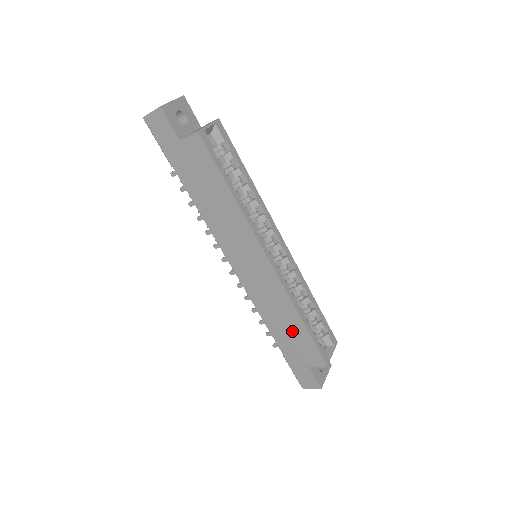
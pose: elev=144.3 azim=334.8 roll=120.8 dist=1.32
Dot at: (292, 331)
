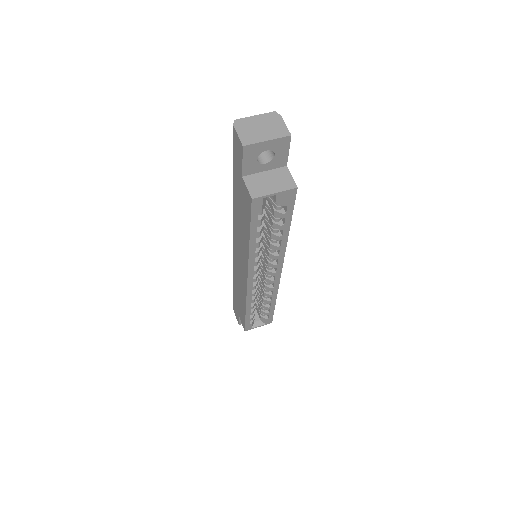
Dot at: occluded
